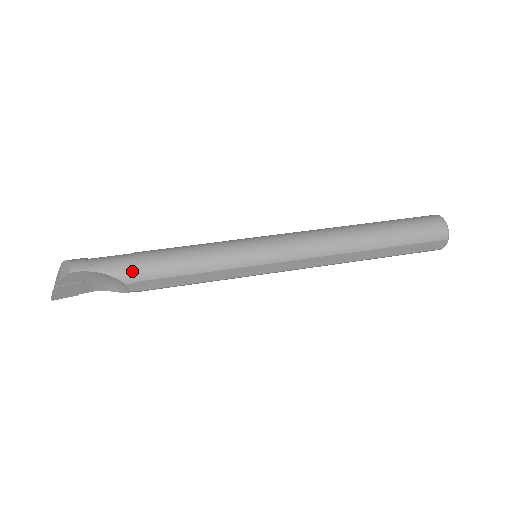
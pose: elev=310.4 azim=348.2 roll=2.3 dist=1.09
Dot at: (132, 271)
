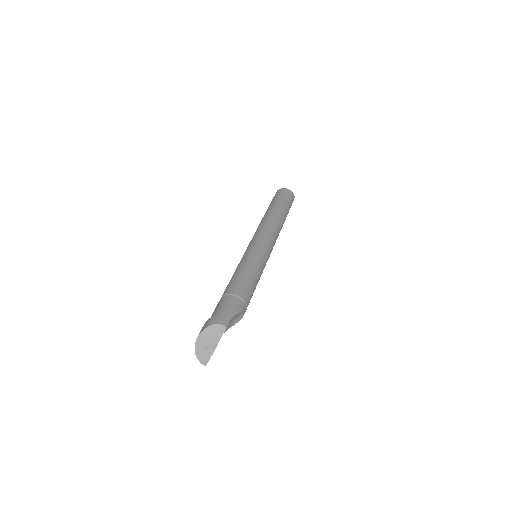
Dot at: (243, 302)
